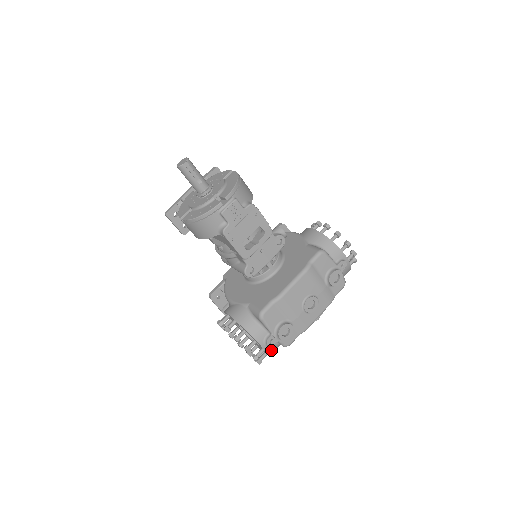
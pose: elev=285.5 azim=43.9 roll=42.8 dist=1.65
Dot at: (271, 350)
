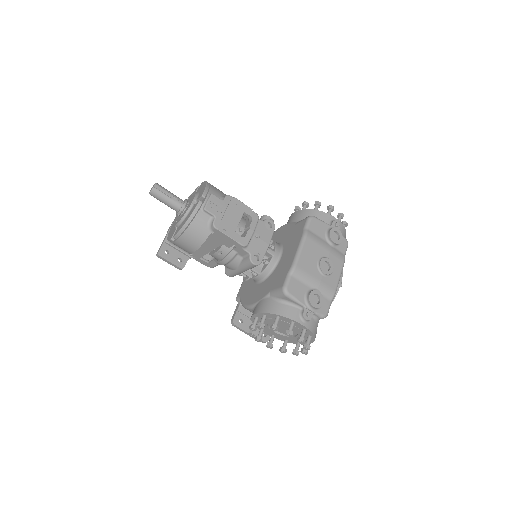
Dot at: (312, 327)
